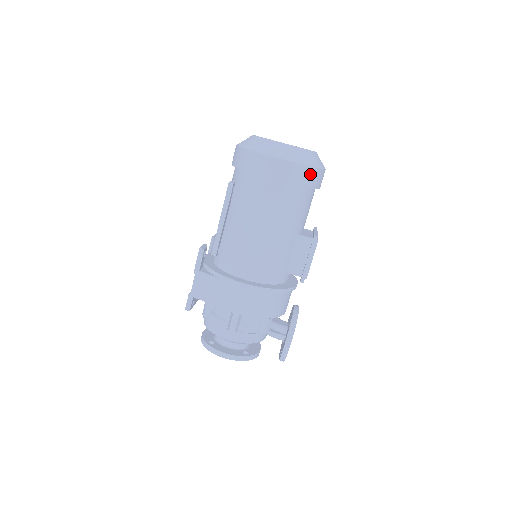
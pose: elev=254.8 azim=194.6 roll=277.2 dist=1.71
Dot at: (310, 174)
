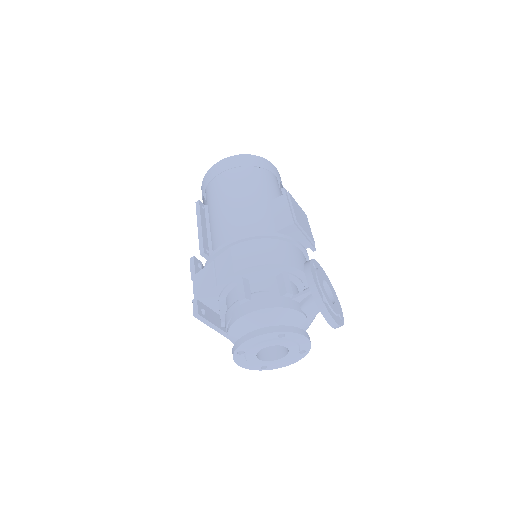
Dot at: (252, 159)
